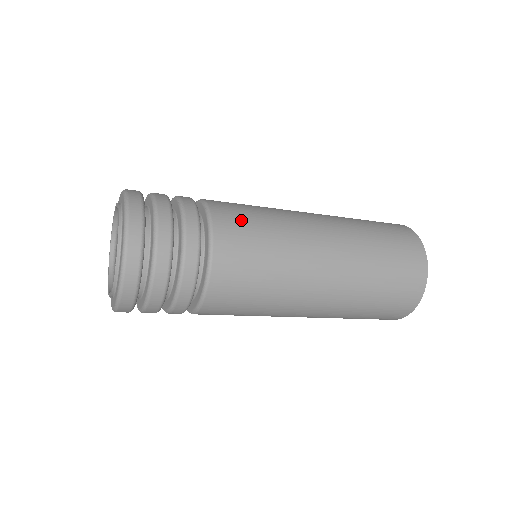
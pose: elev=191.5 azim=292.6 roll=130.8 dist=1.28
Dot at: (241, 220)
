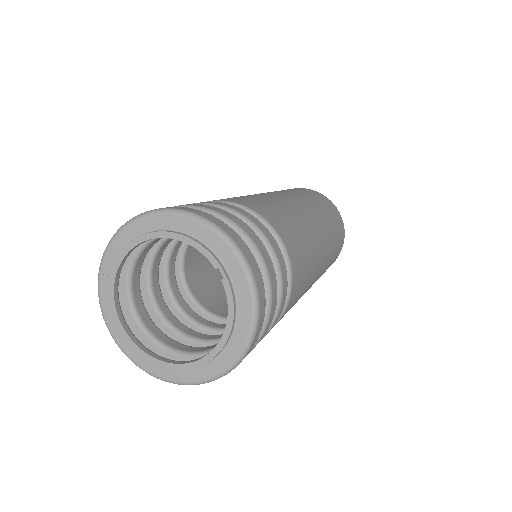
Dot at: (299, 249)
